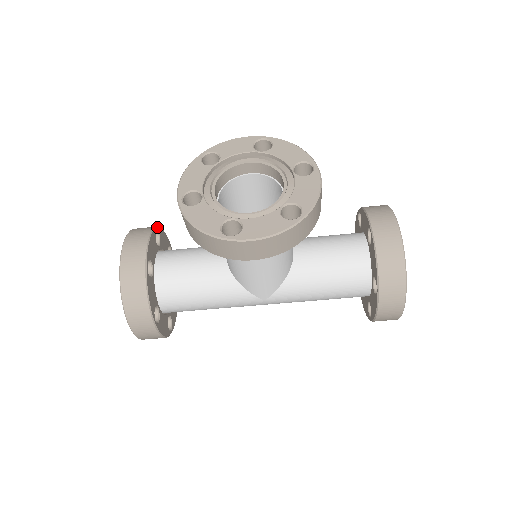
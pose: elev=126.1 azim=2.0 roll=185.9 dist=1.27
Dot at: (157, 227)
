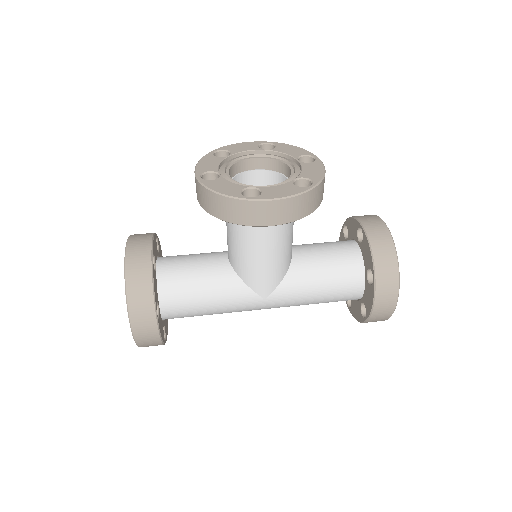
Dot at: occluded
